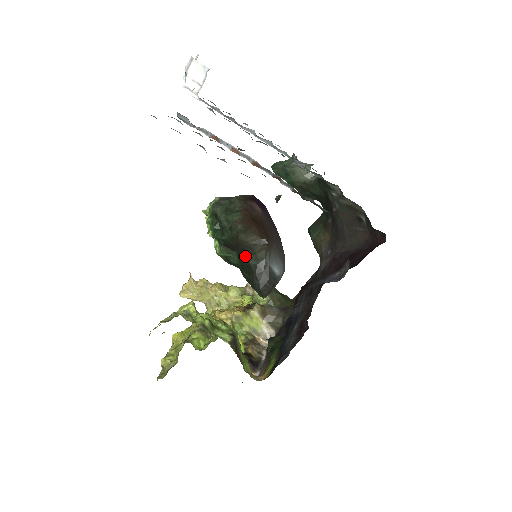
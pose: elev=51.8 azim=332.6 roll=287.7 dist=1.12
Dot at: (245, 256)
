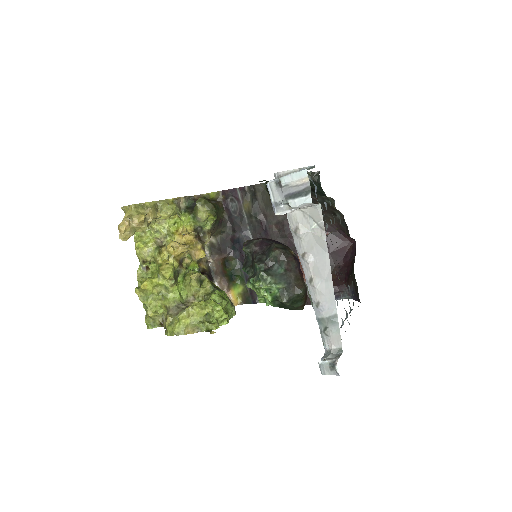
Dot at: occluded
